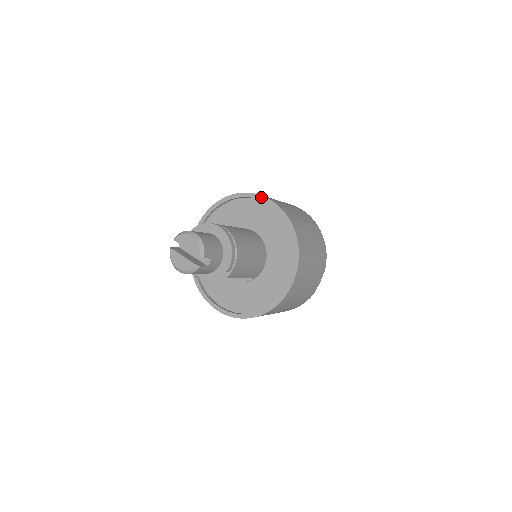
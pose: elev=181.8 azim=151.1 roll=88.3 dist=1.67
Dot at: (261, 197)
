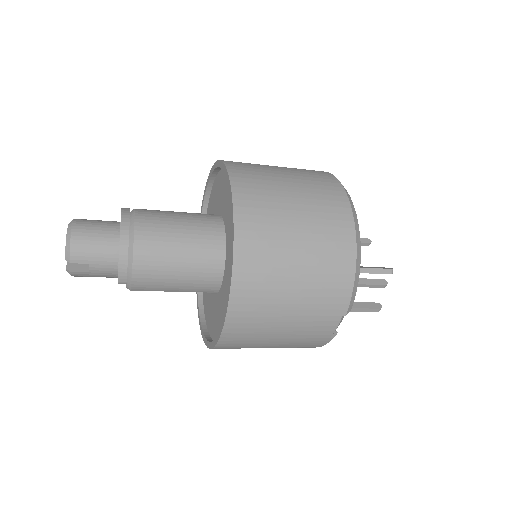
Dot at: (226, 173)
